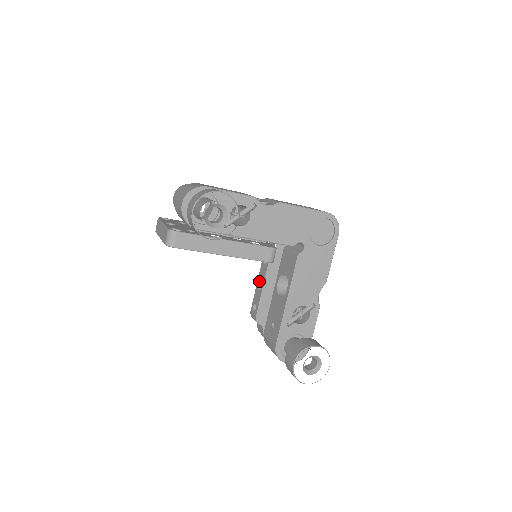
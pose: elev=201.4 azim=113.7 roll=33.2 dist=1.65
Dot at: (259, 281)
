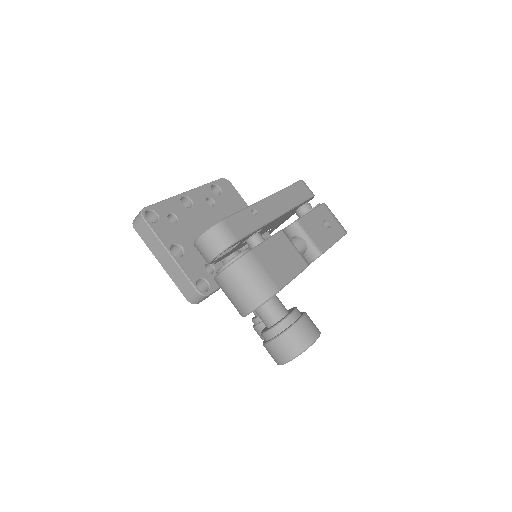
Dot at: occluded
